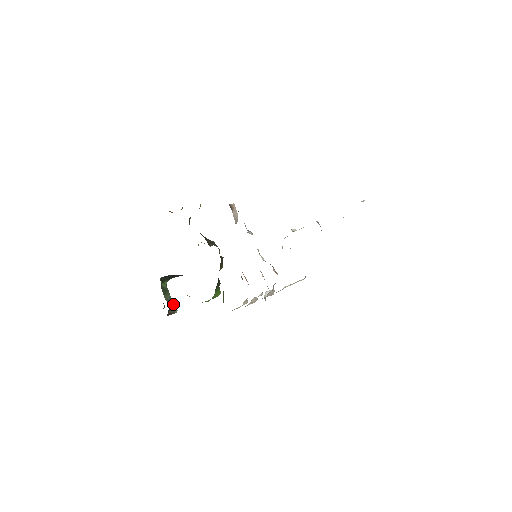
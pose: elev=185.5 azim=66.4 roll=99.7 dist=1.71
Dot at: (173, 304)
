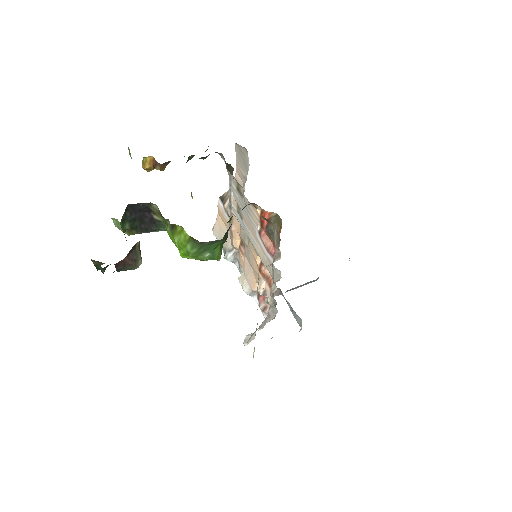
Dot at: (139, 247)
